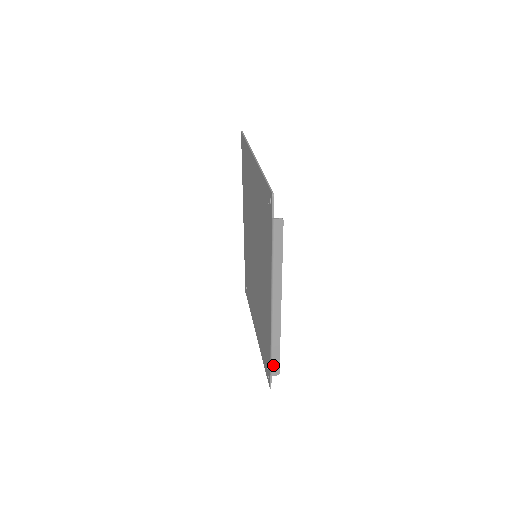
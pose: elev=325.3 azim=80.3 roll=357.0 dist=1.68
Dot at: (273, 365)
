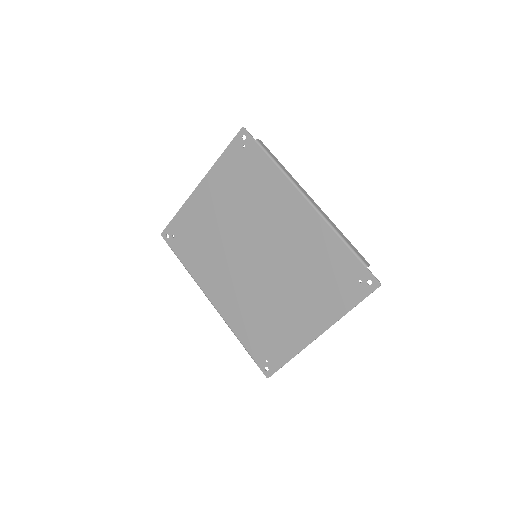
Dot at: (358, 255)
